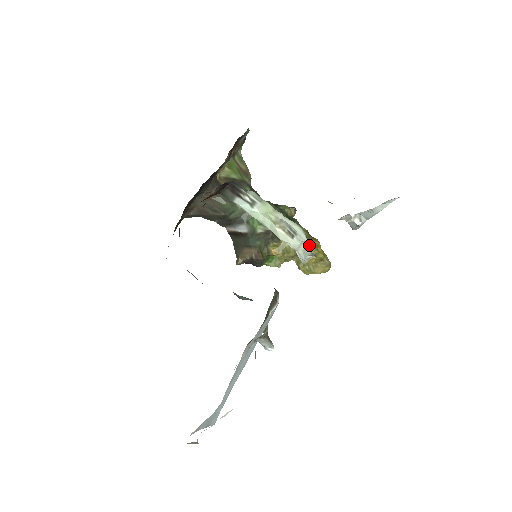
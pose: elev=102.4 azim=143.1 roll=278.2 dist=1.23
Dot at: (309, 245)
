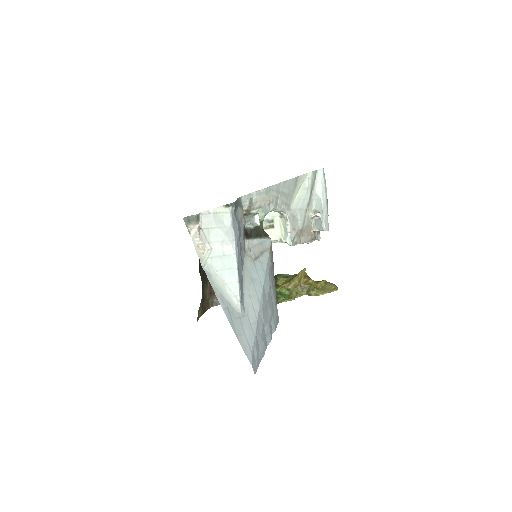
Dot at: occluded
